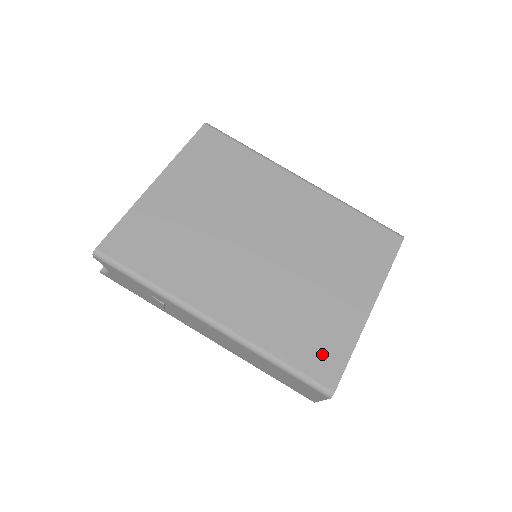
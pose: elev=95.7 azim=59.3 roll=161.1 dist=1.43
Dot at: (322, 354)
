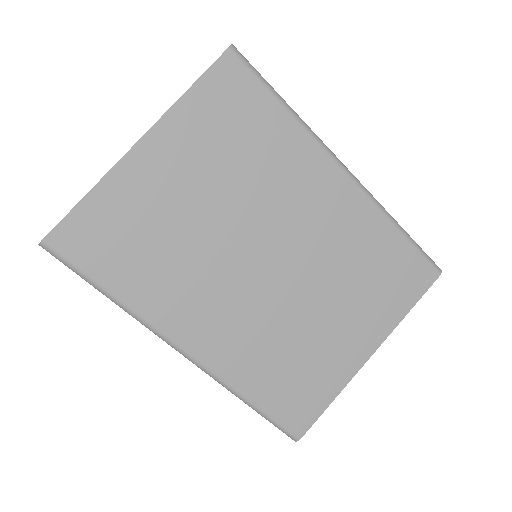
Dot at: (300, 400)
